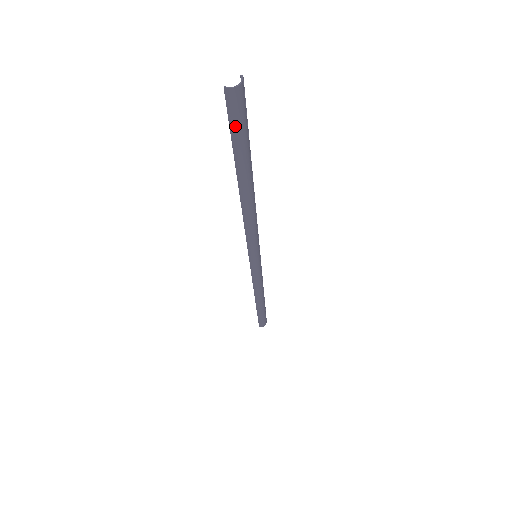
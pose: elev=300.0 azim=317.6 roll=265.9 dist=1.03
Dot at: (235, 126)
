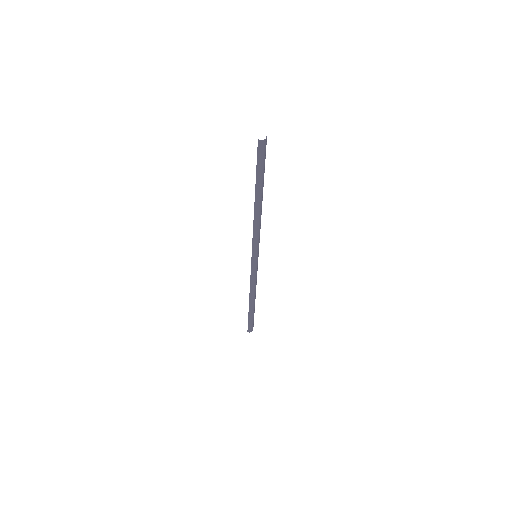
Dot at: (260, 160)
